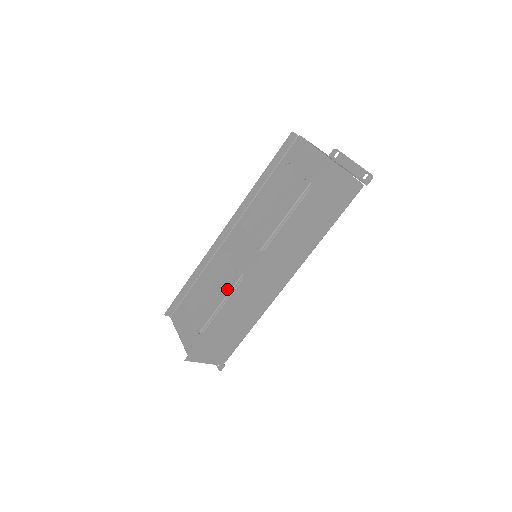
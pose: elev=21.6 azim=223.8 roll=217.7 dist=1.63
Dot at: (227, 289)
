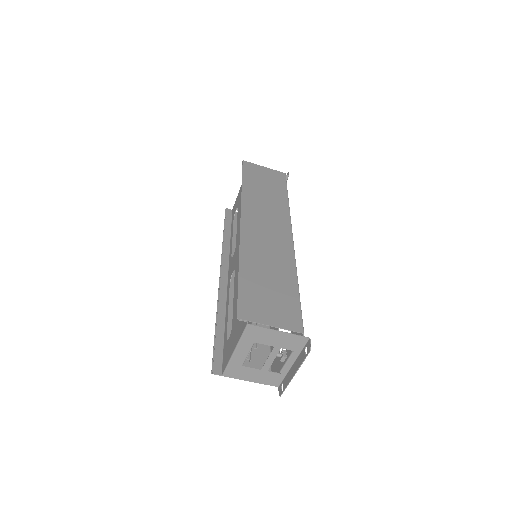
Dot at: occluded
